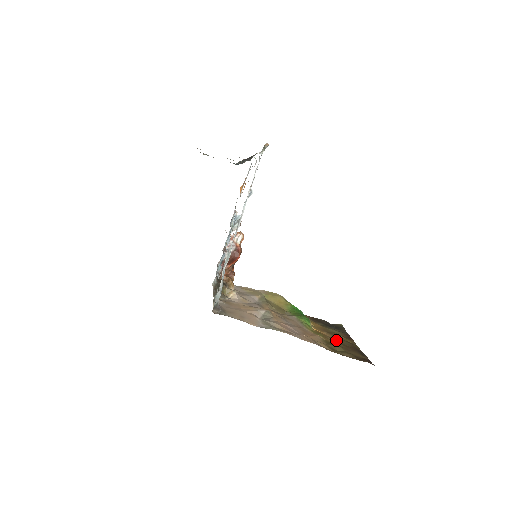
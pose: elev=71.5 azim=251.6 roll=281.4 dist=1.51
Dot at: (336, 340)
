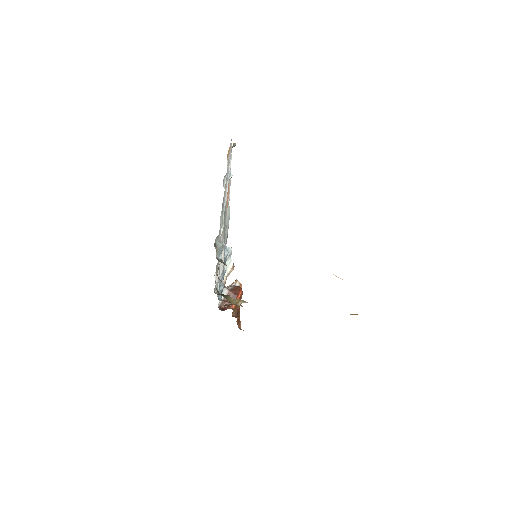
Dot at: occluded
